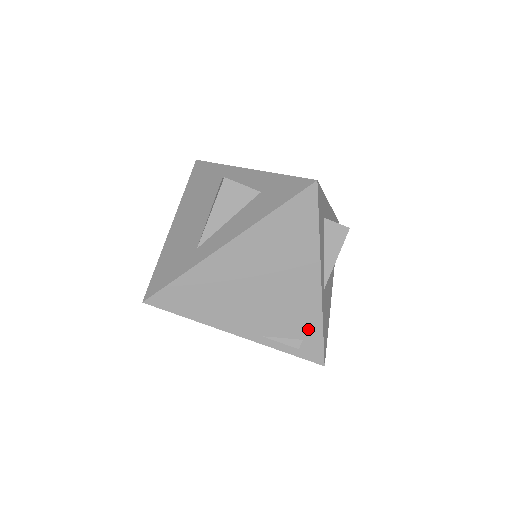
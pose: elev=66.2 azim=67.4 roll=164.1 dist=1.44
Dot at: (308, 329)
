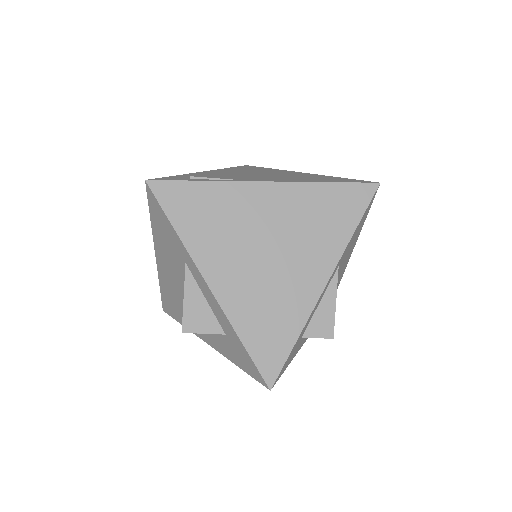
Dot at: occluded
